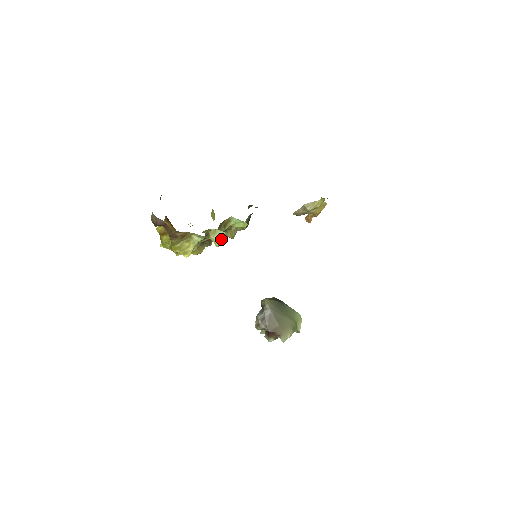
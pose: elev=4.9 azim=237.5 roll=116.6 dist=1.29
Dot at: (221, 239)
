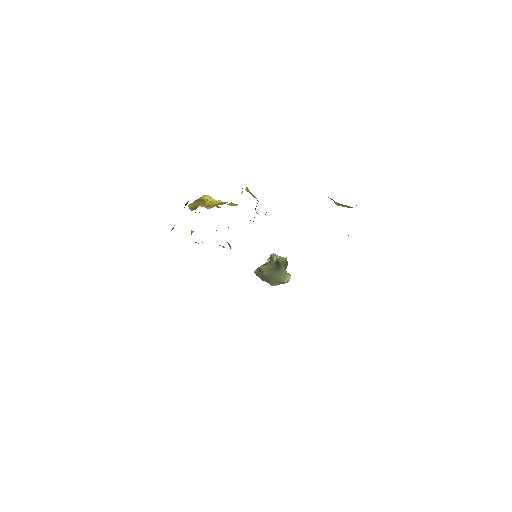
Dot at: occluded
